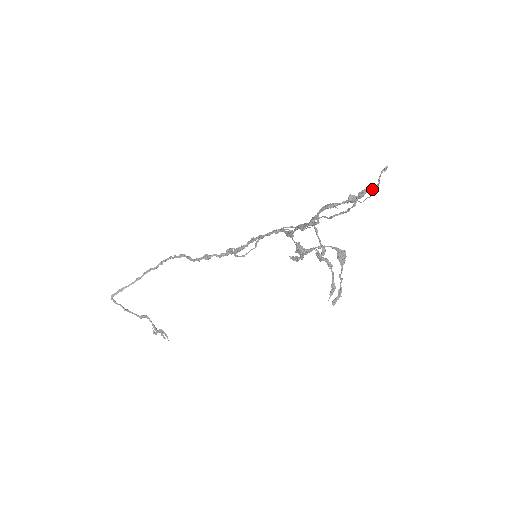
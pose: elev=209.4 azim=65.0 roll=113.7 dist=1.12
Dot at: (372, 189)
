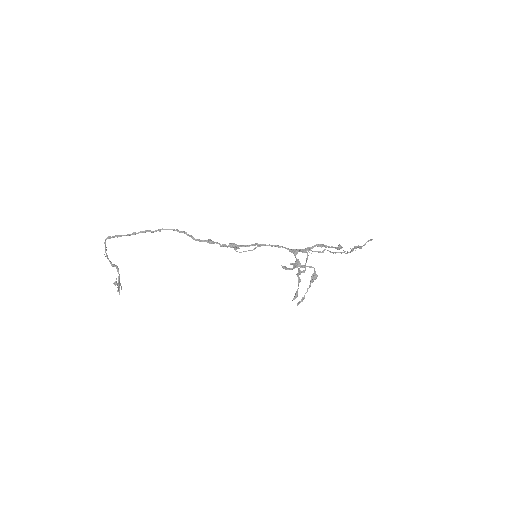
Dot at: (360, 247)
